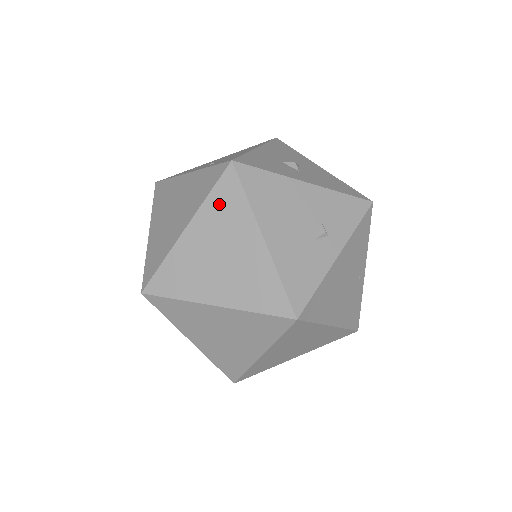
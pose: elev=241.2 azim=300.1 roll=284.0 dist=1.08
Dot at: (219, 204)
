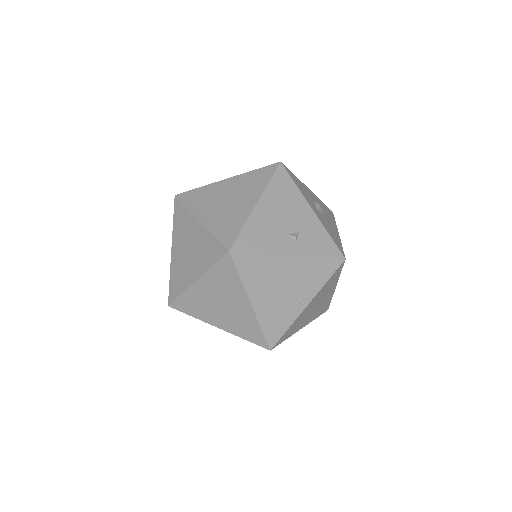
Dot at: (254, 177)
